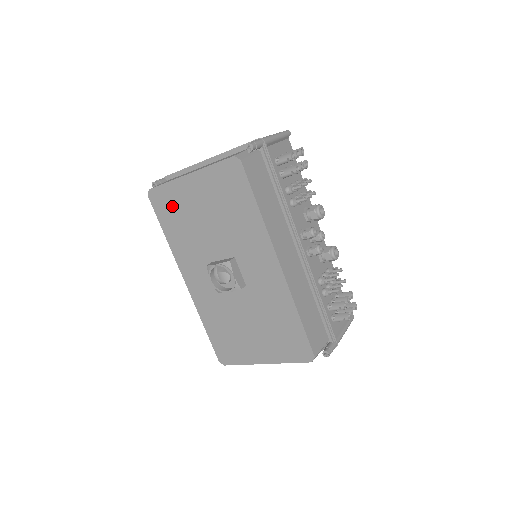
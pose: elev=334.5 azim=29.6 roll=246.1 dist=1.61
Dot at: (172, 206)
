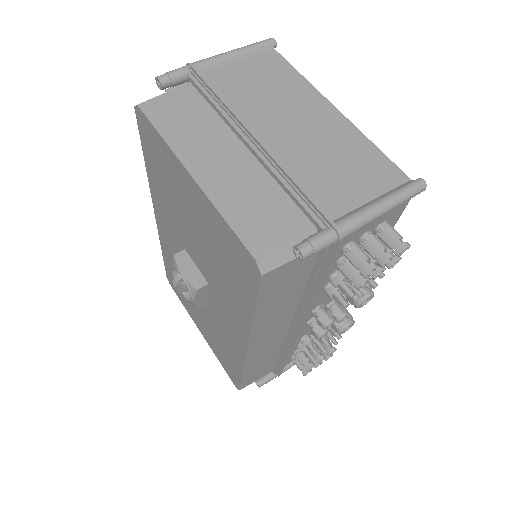
Dot at: (160, 161)
